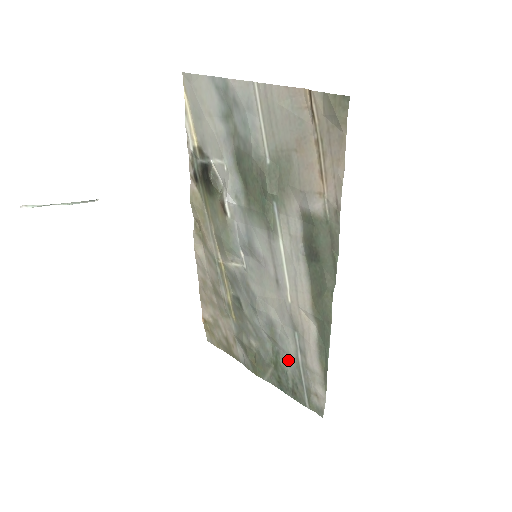
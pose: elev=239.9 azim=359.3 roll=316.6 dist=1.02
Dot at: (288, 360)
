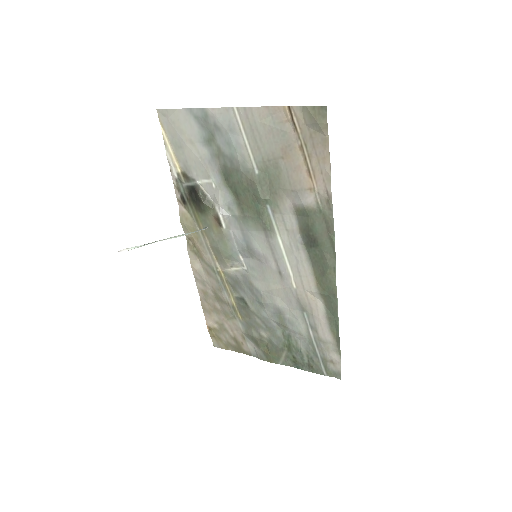
Dot at: (300, 339)
